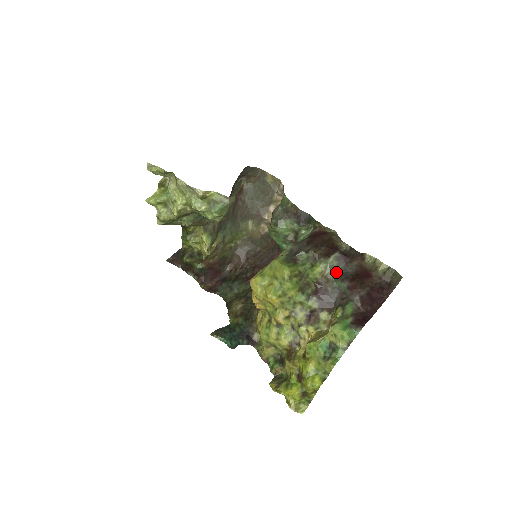
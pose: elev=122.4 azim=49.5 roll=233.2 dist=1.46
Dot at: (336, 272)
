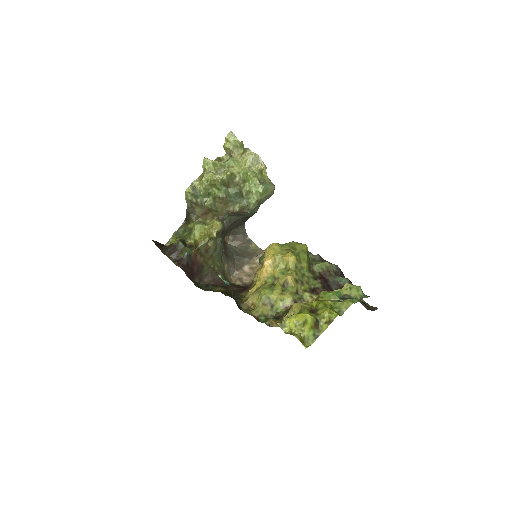
Dot at: (336, 274)
